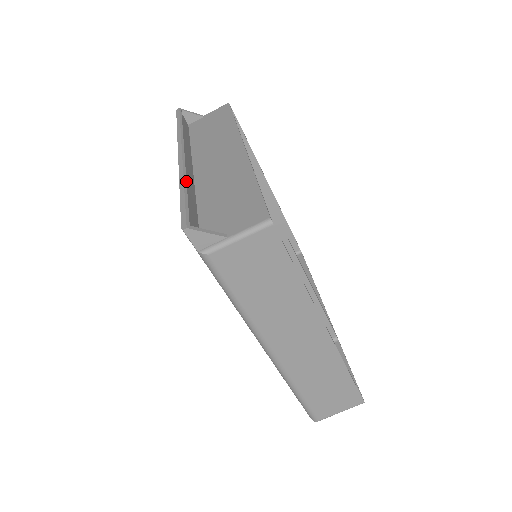
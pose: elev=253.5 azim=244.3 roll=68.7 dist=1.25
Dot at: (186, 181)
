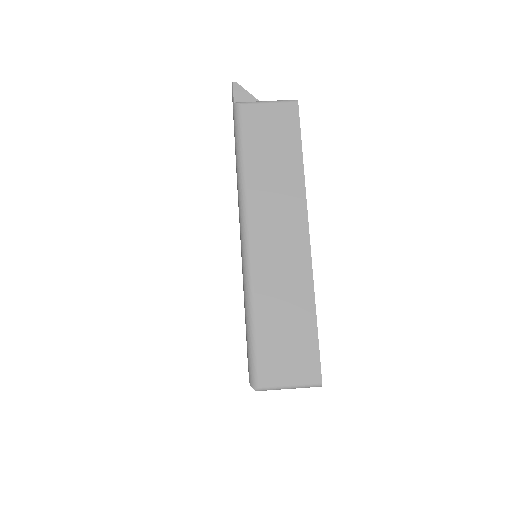
Dot at: occluded
